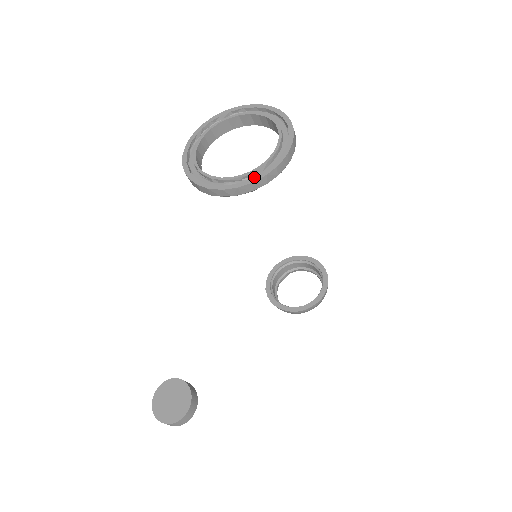
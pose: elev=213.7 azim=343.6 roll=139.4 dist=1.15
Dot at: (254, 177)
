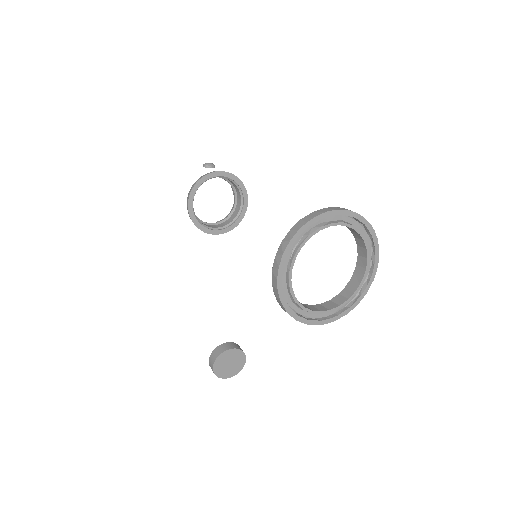
Dot at: (366, 288)
